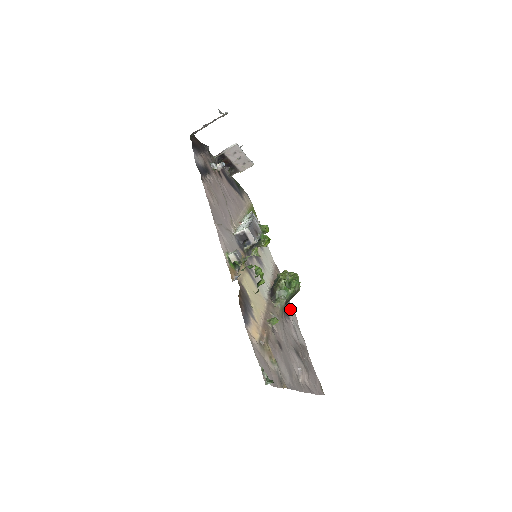
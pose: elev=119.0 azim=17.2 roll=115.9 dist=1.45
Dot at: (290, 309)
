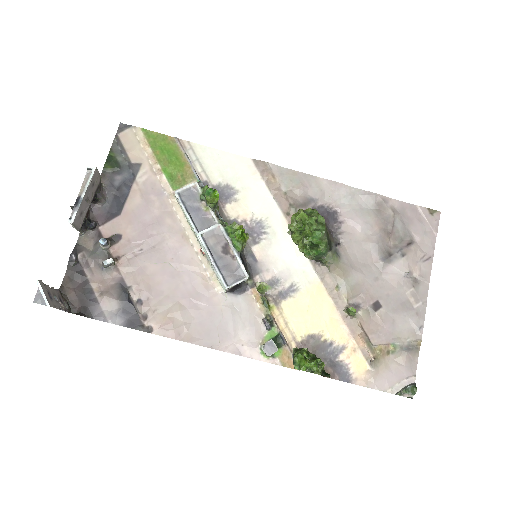
Dot at: (326, 192)
